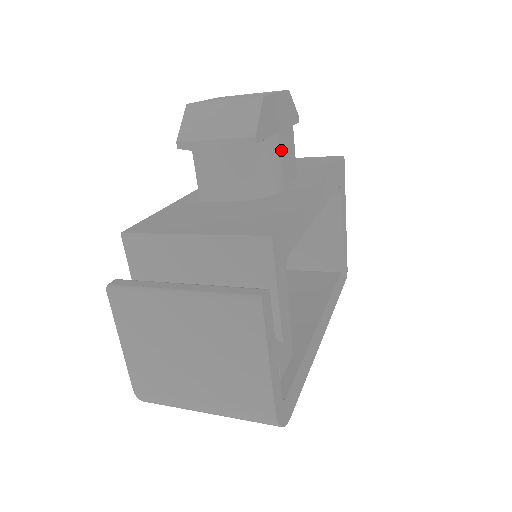
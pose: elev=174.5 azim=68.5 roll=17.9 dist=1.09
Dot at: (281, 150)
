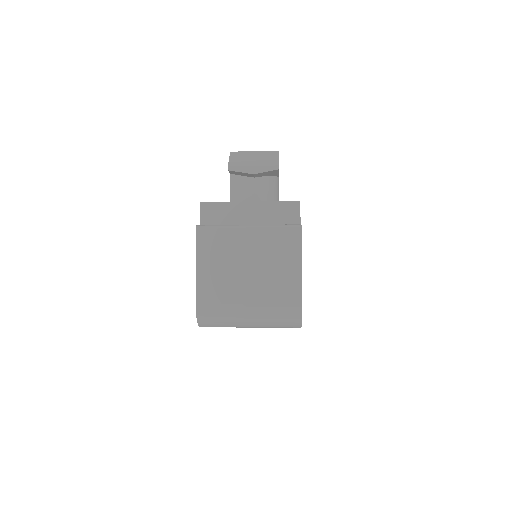
Dot at: occluded
